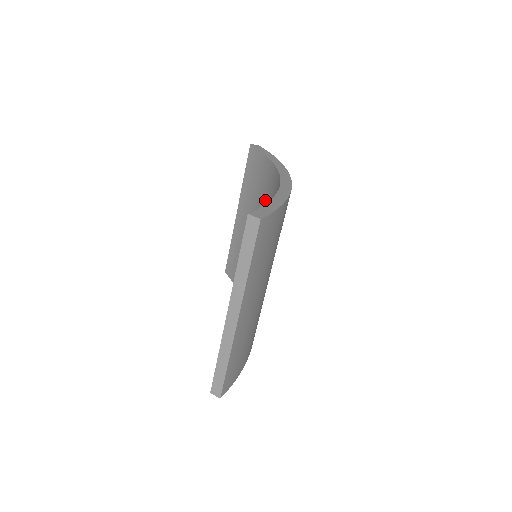
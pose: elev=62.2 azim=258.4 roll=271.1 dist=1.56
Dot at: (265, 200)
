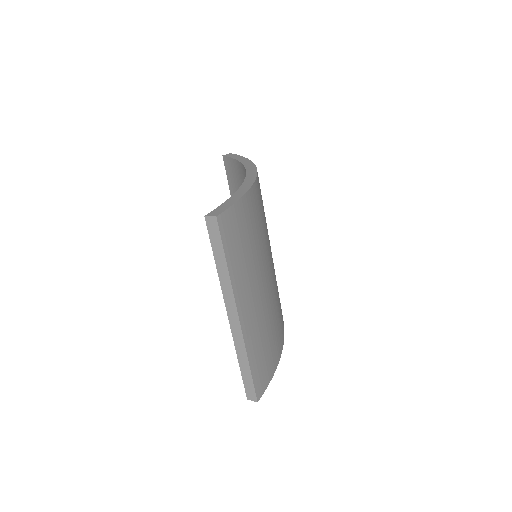
Dot at: occluded
